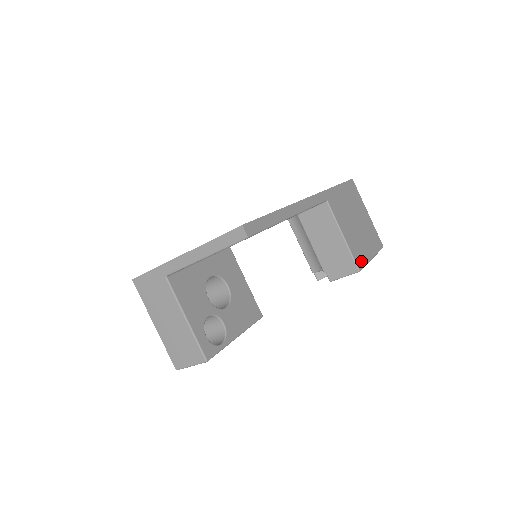
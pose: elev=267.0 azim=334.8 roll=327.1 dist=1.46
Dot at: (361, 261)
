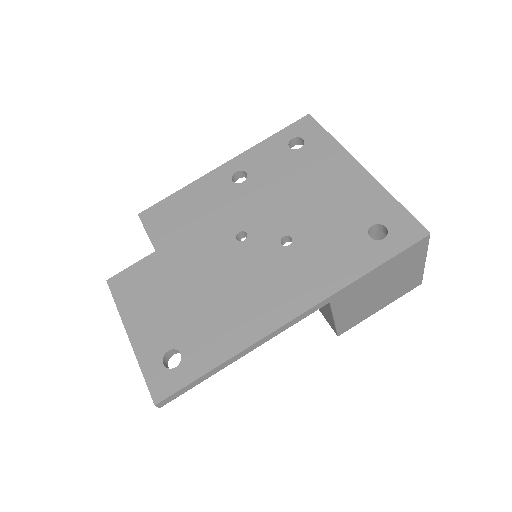
Dot at: (351, 326)
